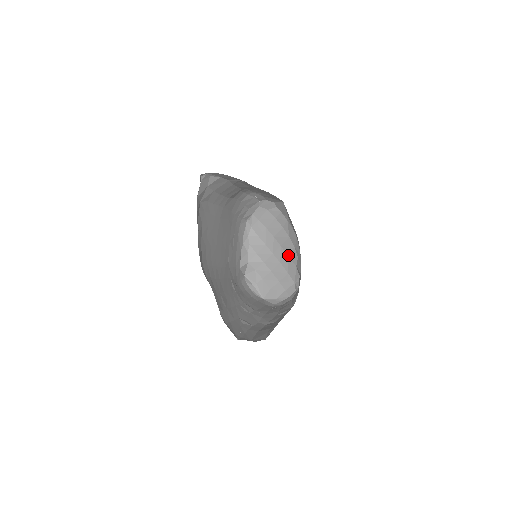
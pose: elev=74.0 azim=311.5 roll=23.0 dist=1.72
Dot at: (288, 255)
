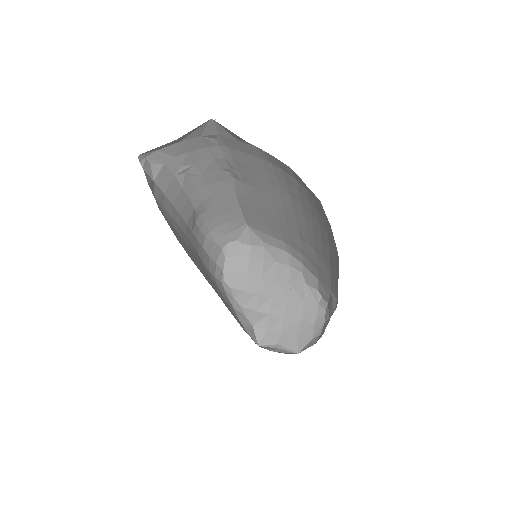
Dot at: (289, 282)
